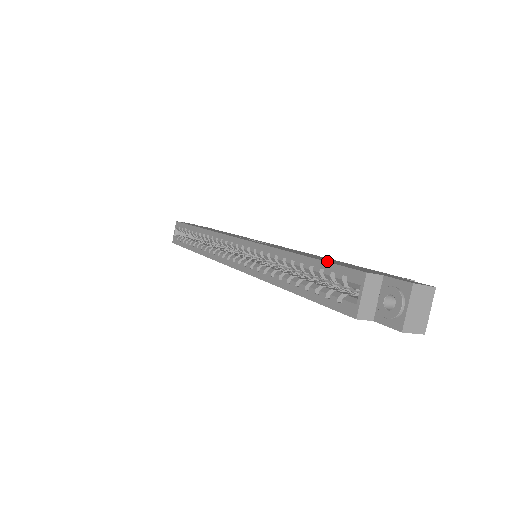
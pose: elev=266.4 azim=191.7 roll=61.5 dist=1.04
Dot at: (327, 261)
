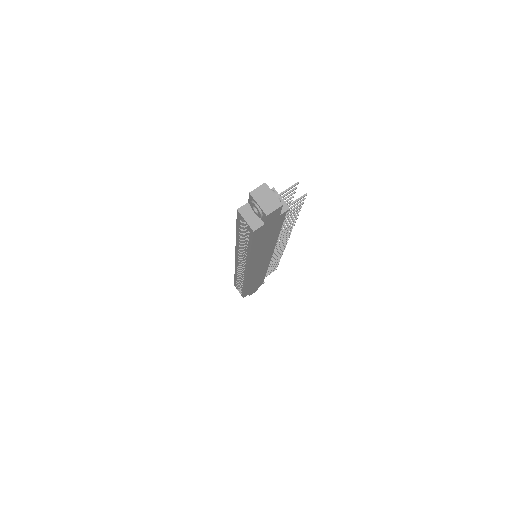
Dot at: occluded
